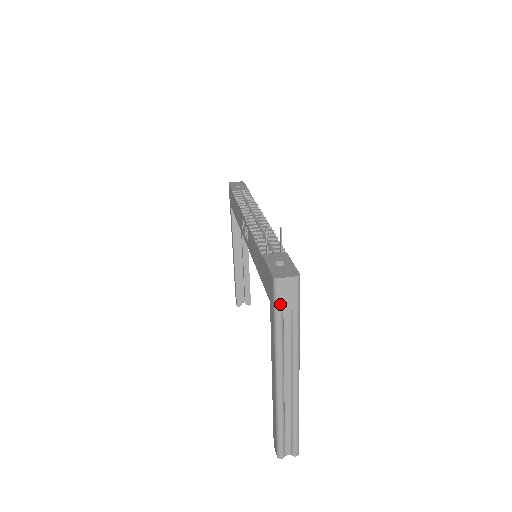
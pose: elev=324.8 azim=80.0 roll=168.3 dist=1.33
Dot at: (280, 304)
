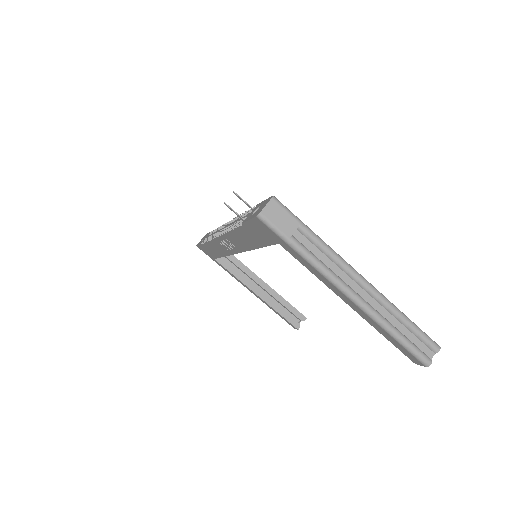
Dot at: (283, 231)
